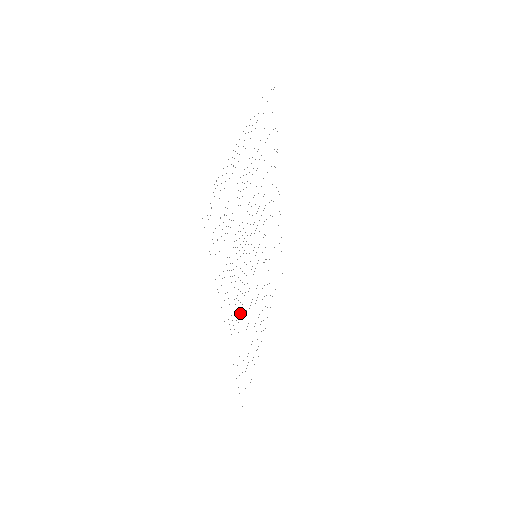
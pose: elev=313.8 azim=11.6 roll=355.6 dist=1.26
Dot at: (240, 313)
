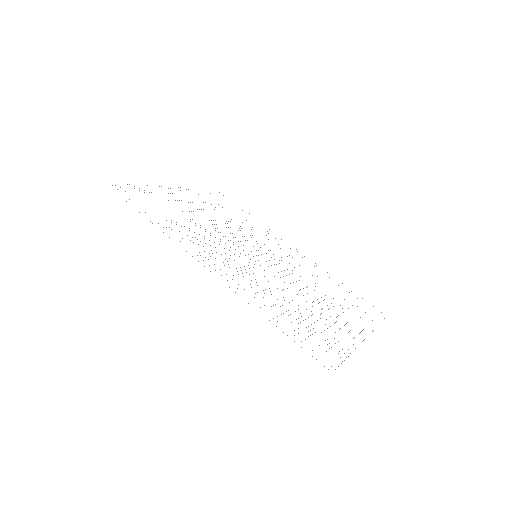
Dot at: occluded
